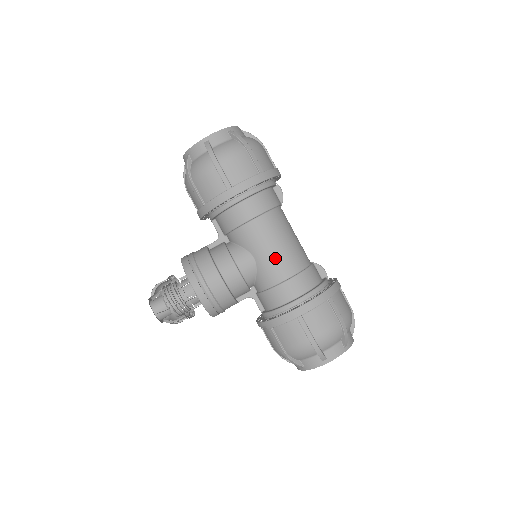
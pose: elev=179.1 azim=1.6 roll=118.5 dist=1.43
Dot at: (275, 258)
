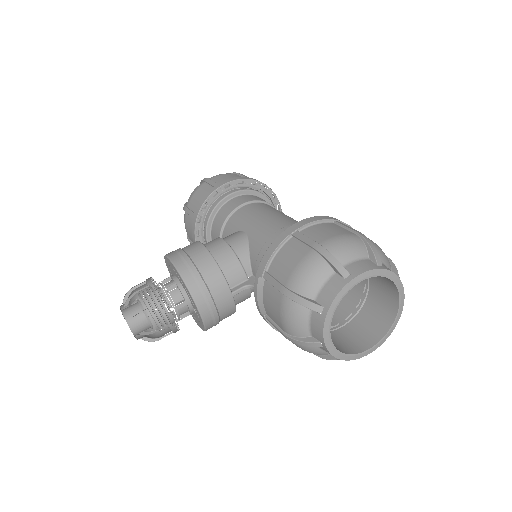
Dot at: (267, 220)
